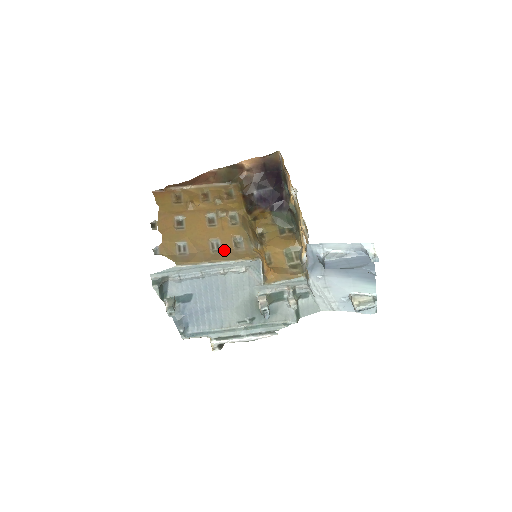
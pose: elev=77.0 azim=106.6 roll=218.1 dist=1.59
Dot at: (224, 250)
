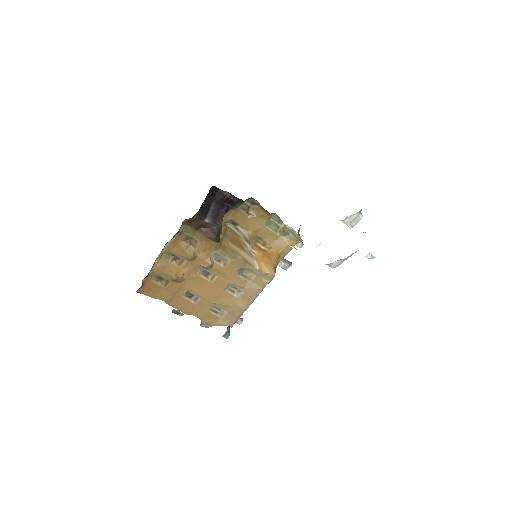
Dot at: (243, 289)
